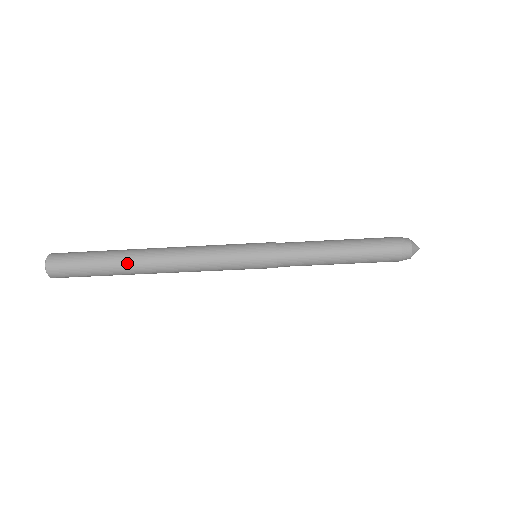
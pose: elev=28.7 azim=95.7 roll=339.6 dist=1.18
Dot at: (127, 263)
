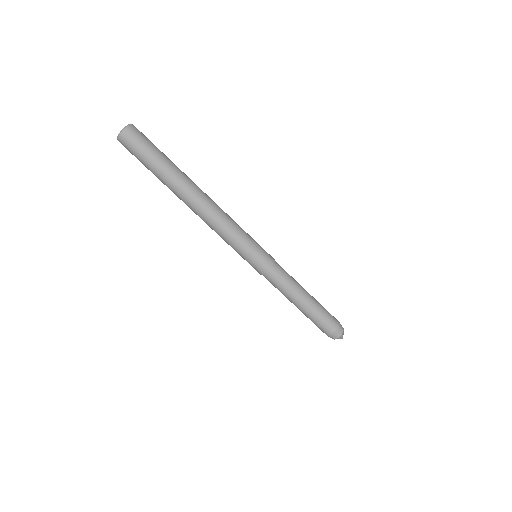
Dot at: (185, 177)
